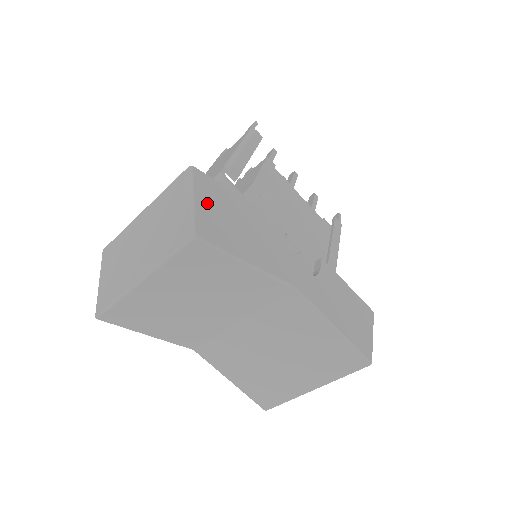
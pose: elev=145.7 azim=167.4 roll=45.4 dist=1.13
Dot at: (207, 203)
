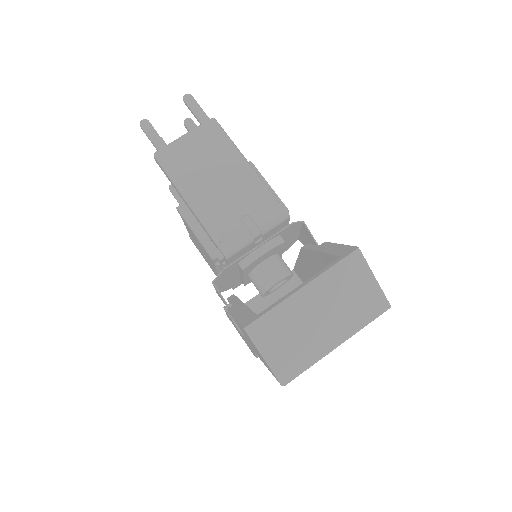
Dot at: occluded
